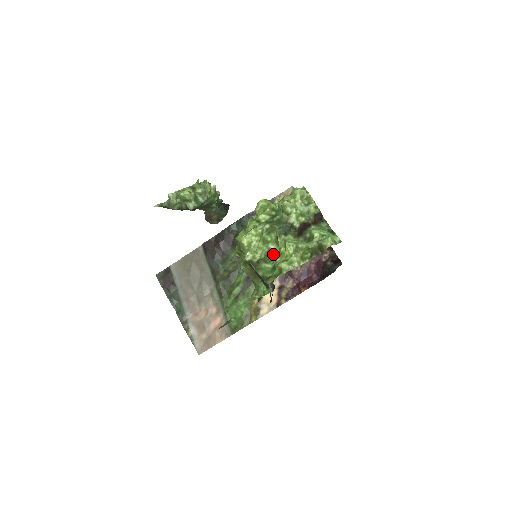
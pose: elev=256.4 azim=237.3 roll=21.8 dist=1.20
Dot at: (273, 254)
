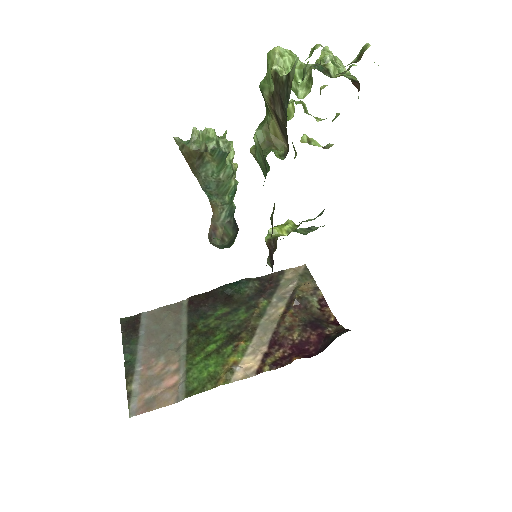
Dot at: (300, 98)
